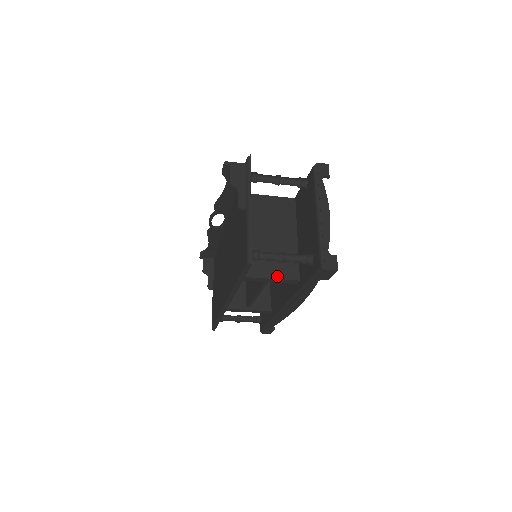
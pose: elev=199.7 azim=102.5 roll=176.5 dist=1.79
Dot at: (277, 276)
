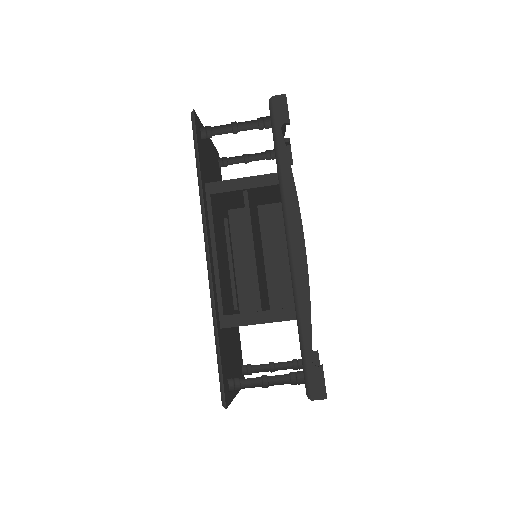
Dot at: (250, 178)
